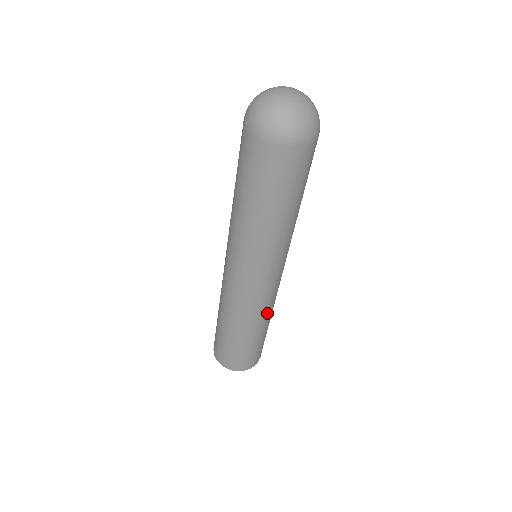
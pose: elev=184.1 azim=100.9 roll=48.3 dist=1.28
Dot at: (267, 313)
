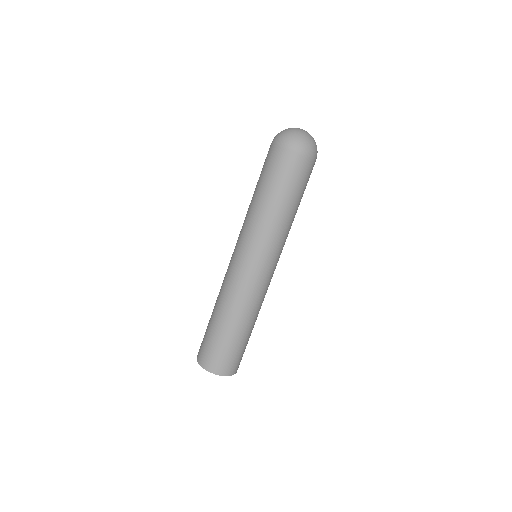
Dot at: (257, 308)
